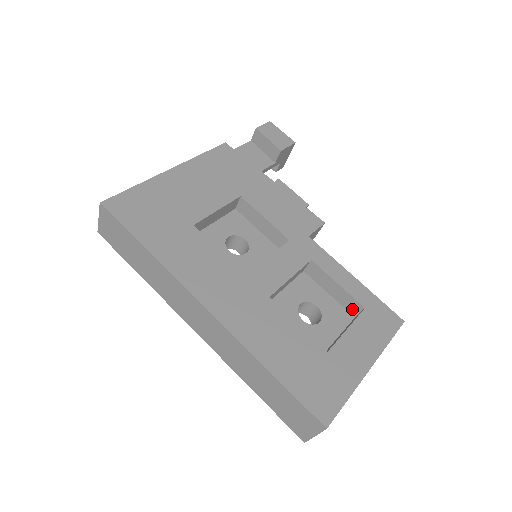
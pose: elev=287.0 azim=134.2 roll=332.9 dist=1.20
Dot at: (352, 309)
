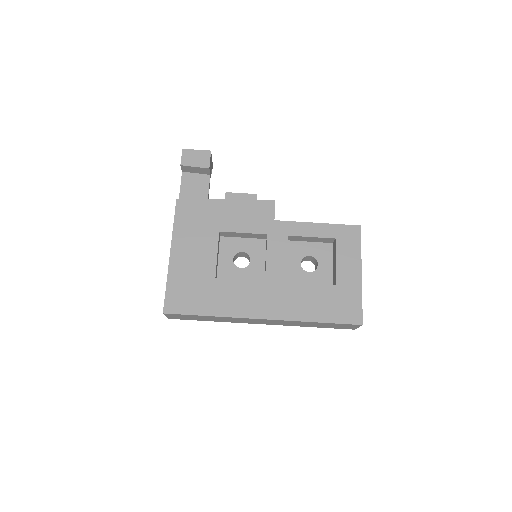
Dot at: (329, 241)
